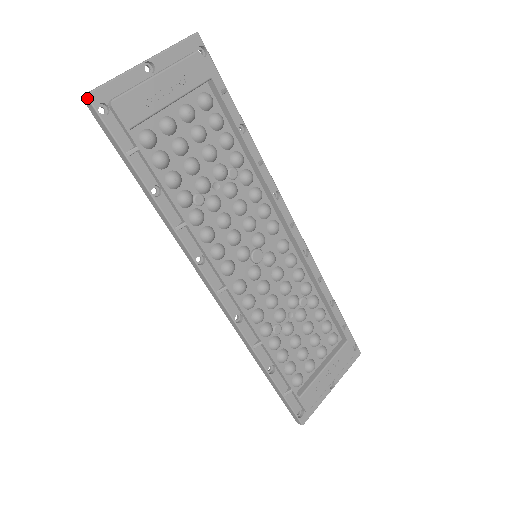
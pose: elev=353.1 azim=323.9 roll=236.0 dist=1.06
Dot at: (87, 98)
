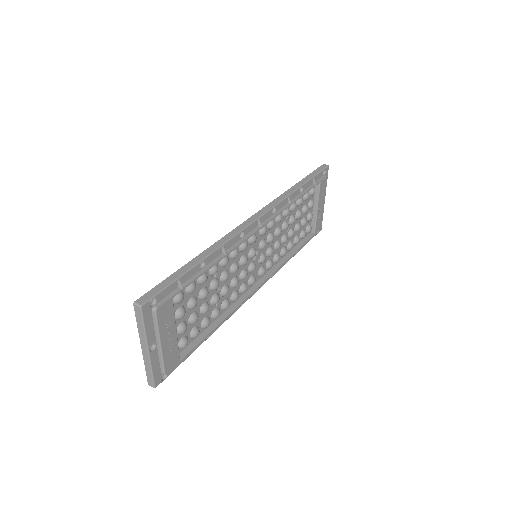
Dot at: occluded
